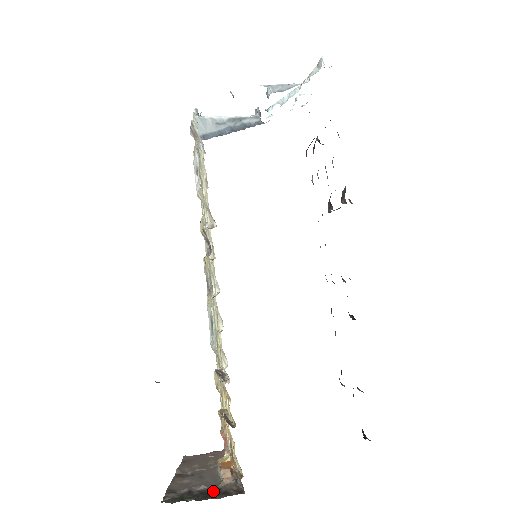
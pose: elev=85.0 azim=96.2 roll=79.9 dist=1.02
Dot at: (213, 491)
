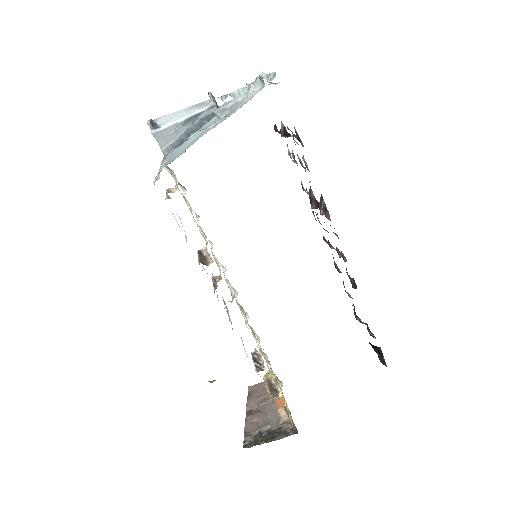
Dot at: (276, 430)
